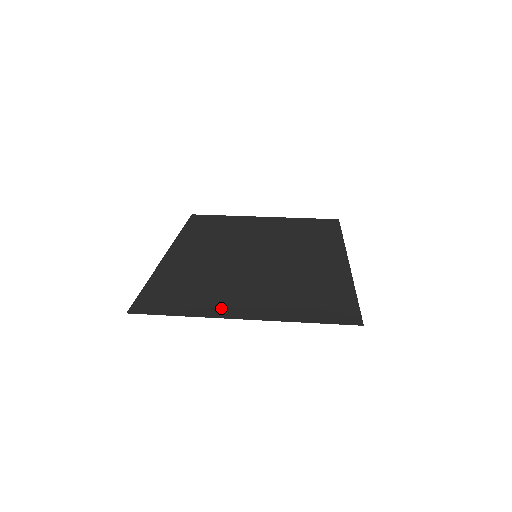
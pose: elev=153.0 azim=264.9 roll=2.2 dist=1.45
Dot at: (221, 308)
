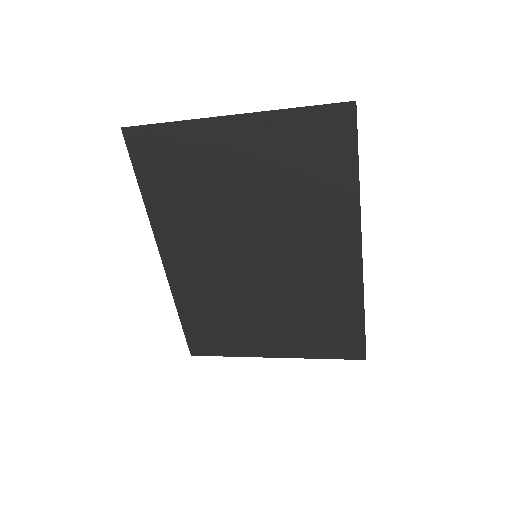
Dot at: (213, 145)
